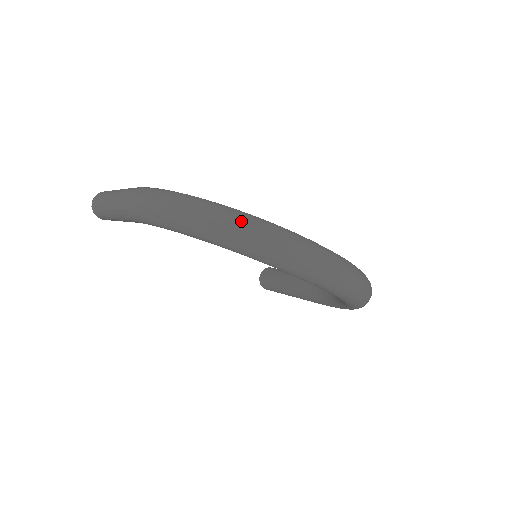
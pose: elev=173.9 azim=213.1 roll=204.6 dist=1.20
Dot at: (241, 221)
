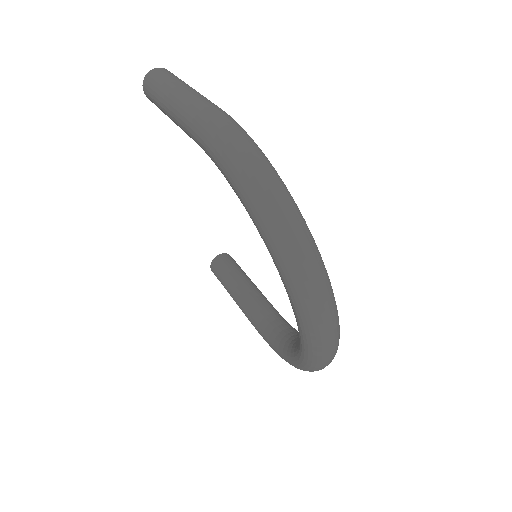
Dot at: (306, 240)
